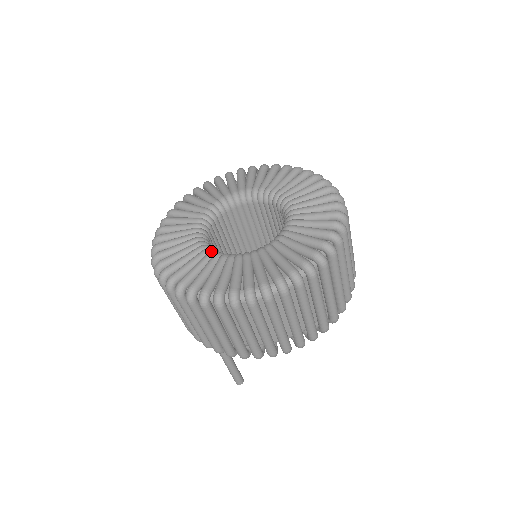
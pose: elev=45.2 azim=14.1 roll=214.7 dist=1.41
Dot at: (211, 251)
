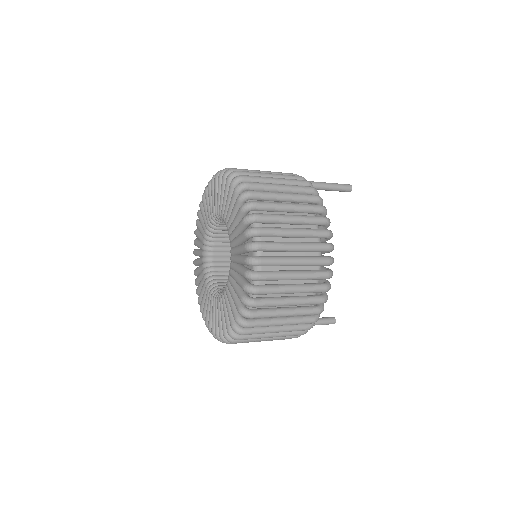
Dot at: (211, 294)
